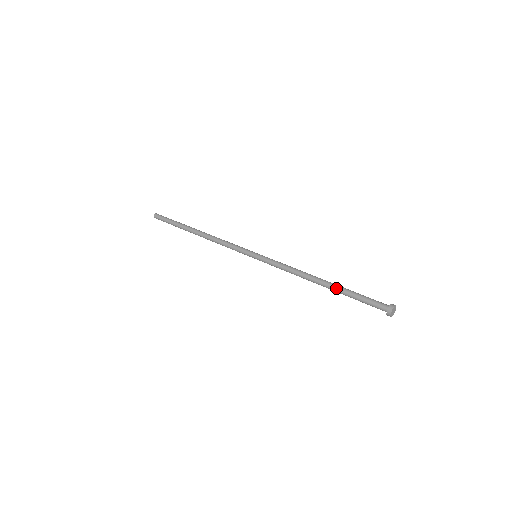
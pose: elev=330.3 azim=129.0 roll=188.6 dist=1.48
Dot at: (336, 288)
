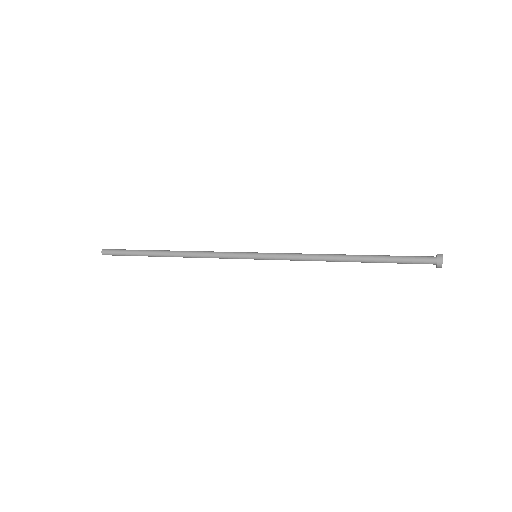
Dot at: (368, 260)
